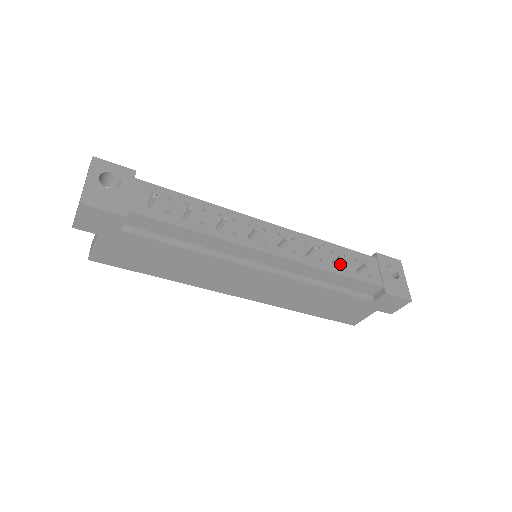
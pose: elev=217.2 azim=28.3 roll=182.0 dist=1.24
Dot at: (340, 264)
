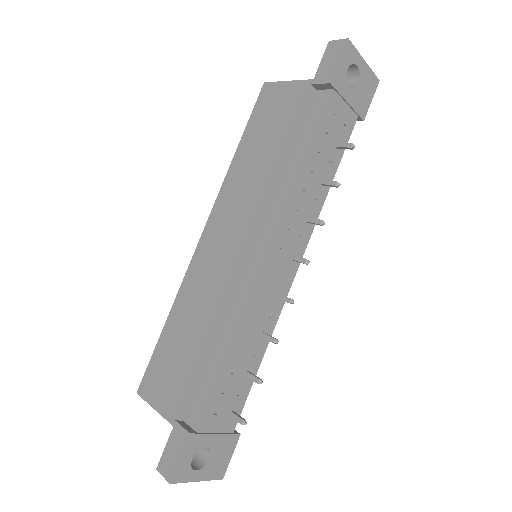
Dot at: (325, 171)
